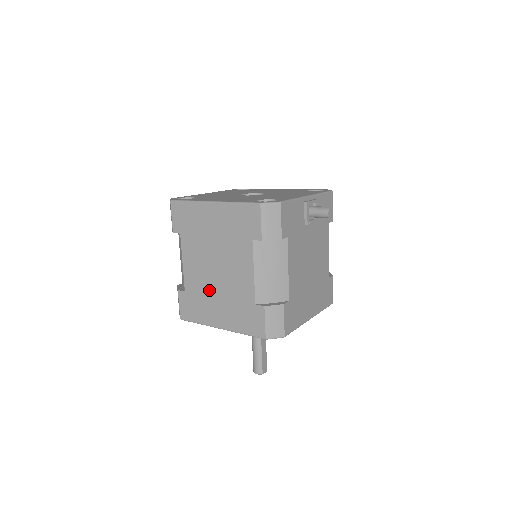
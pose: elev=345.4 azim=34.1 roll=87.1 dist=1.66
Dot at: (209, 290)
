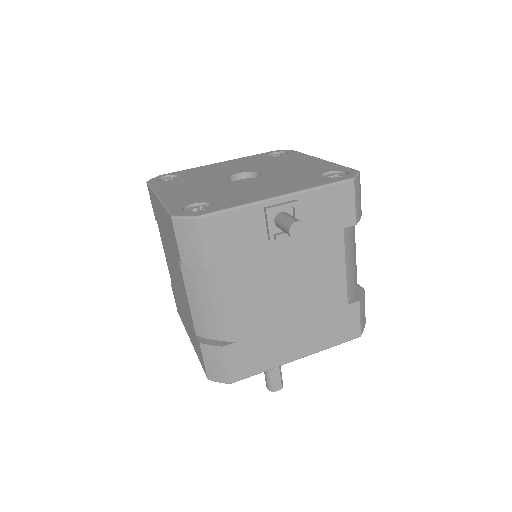
Dot at: (178, 296)
